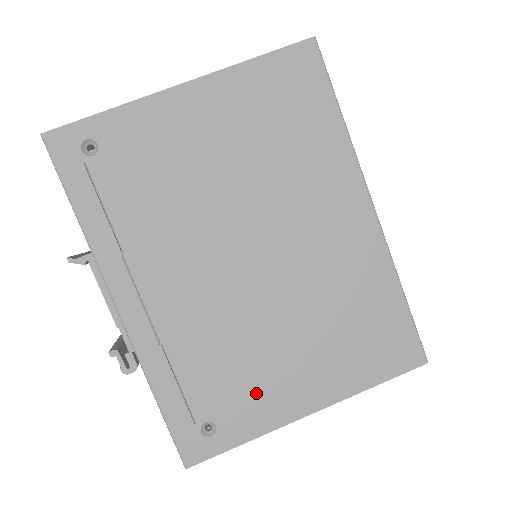
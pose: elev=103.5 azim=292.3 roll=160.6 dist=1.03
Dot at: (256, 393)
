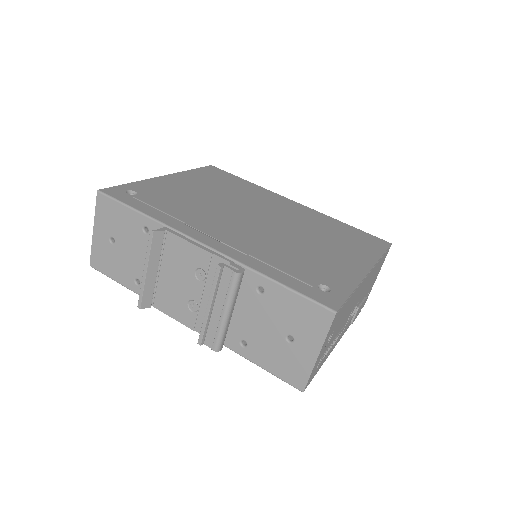
Dot at: (329, 267)
